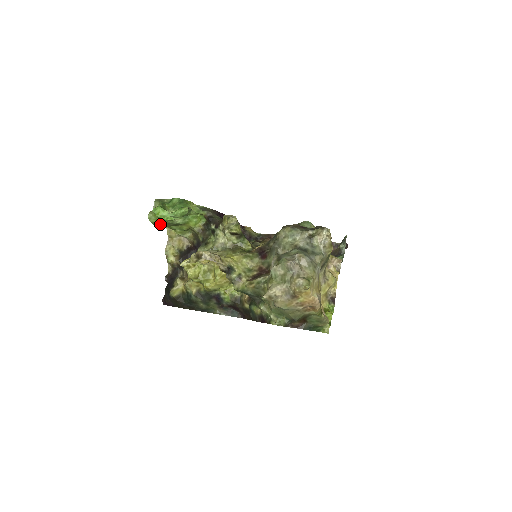
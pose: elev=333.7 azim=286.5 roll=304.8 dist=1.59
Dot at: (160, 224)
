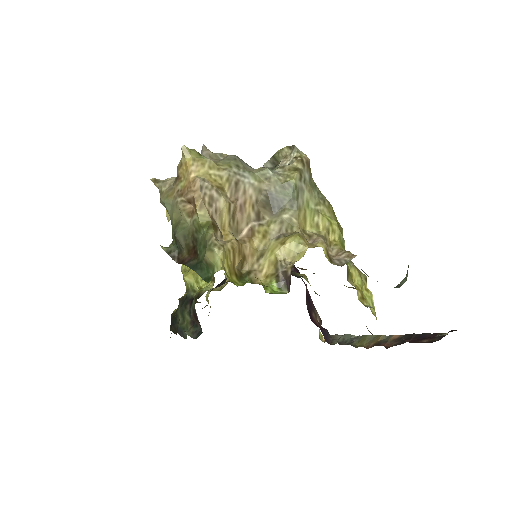
Dot at: occluded
